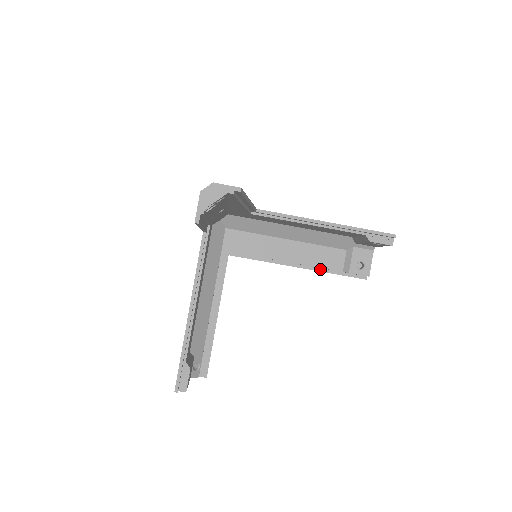
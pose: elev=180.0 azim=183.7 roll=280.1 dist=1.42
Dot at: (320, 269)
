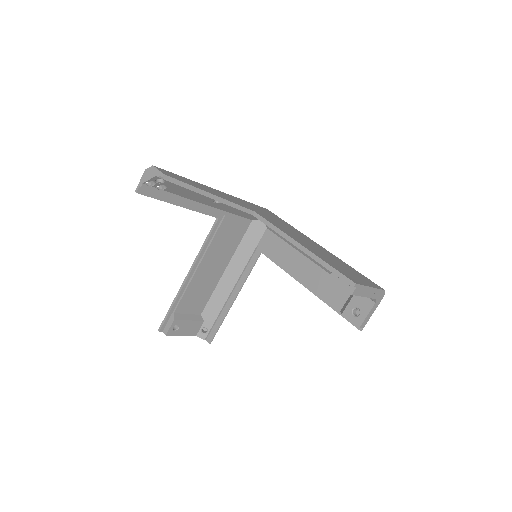
Dot at: (323, 298)
